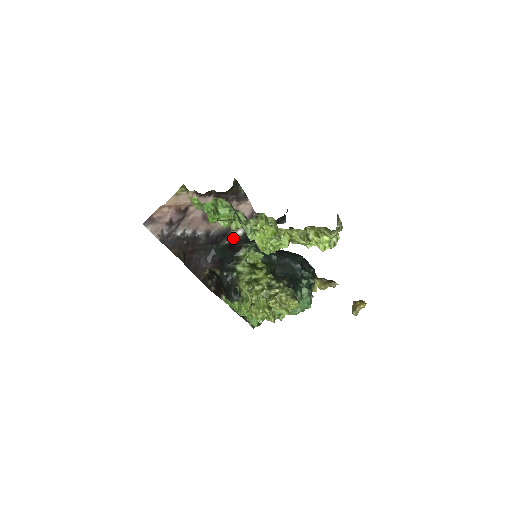
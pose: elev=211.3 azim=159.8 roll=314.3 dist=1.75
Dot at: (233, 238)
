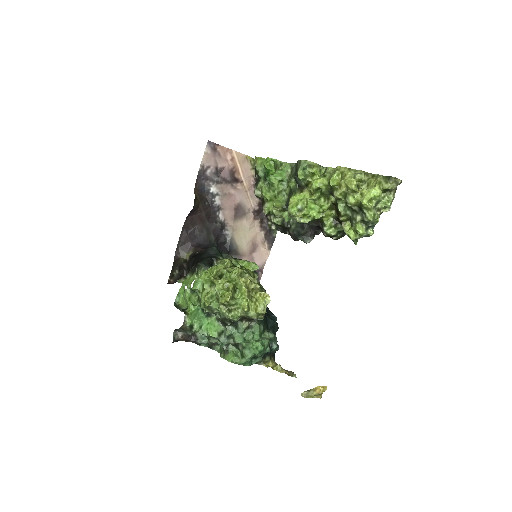
Dot at: occluded
